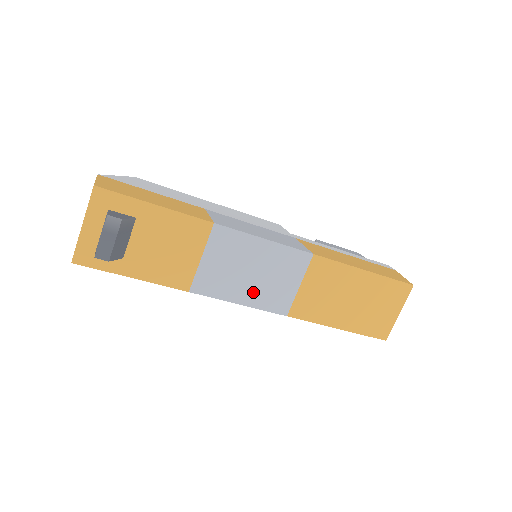
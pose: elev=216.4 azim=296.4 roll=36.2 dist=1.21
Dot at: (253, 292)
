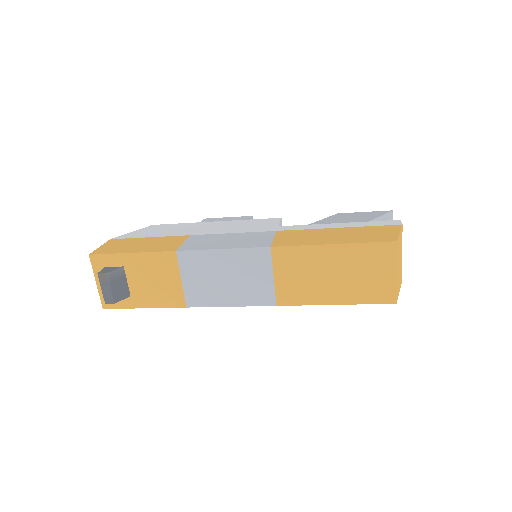
Dot at: (236, 294)
